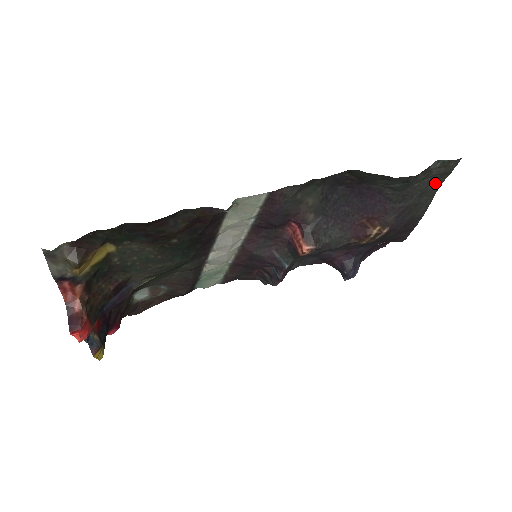
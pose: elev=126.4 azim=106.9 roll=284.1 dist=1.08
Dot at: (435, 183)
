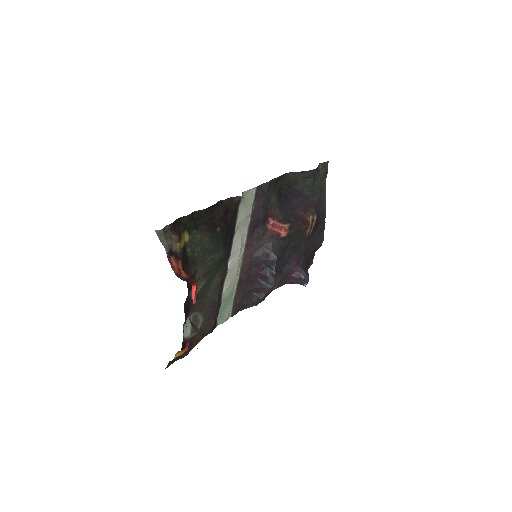
Dot at: (323, 183)
